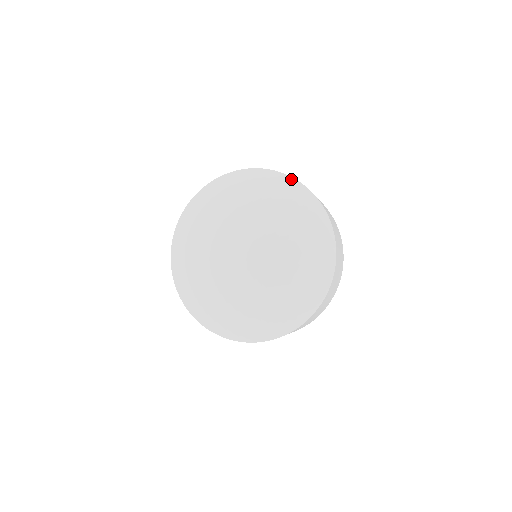
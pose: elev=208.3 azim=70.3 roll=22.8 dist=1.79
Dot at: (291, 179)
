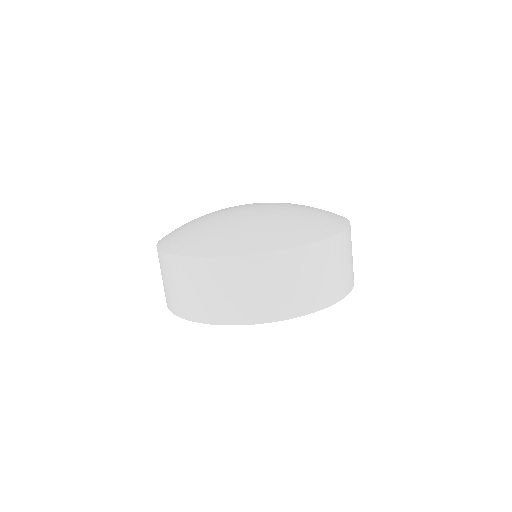
Dot at: occluded
